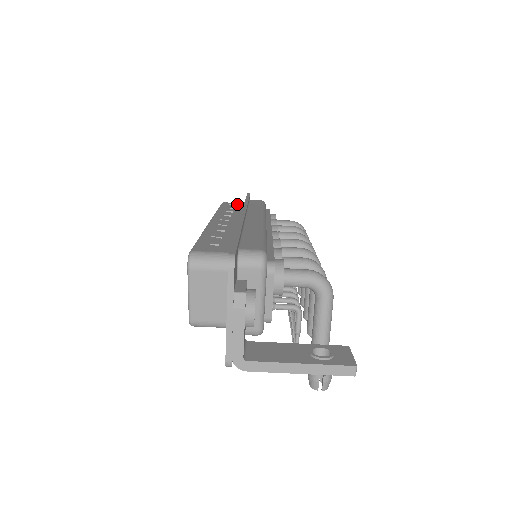
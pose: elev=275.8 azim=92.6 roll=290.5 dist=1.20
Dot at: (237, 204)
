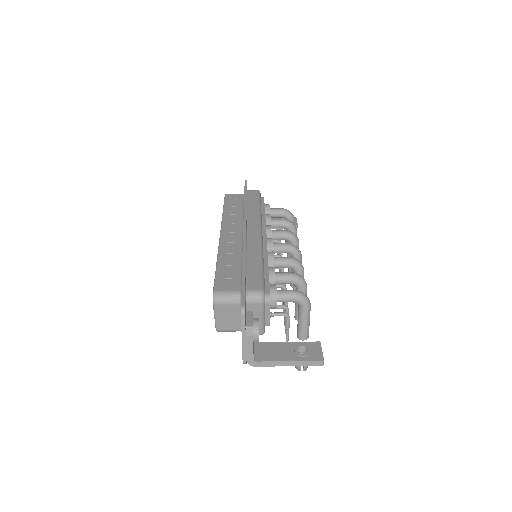
Dot at: (237, 198)
